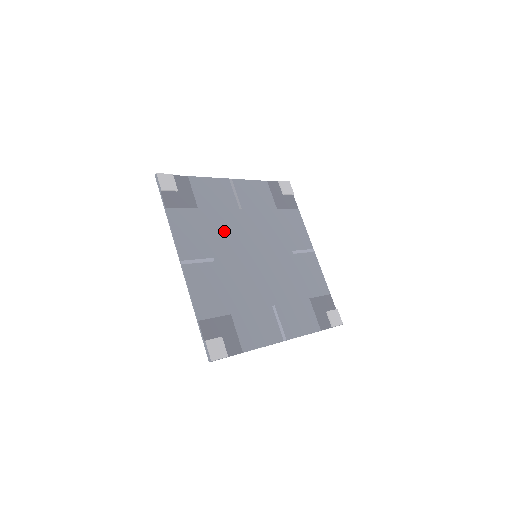
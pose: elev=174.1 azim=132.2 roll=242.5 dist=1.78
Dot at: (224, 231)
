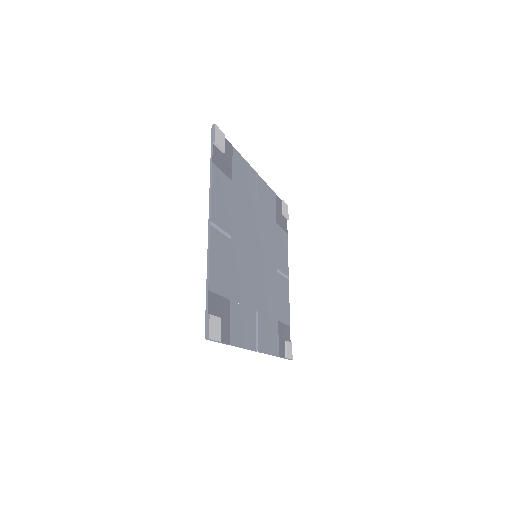
Dot at: (243, 216)
